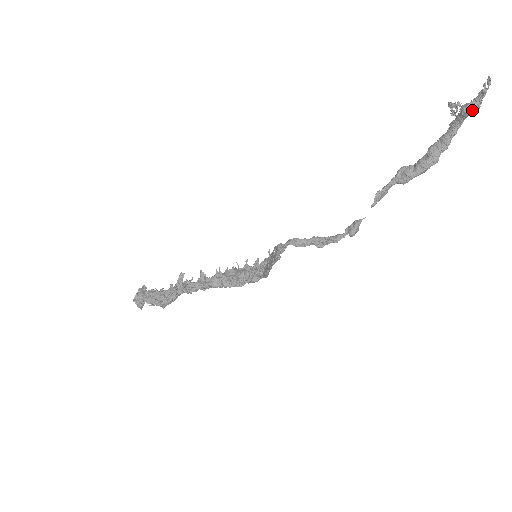
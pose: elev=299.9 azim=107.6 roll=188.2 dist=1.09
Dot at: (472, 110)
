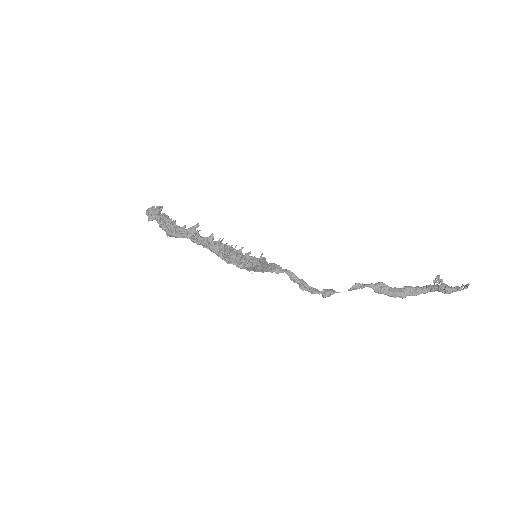
Dot at: (445, 292)
